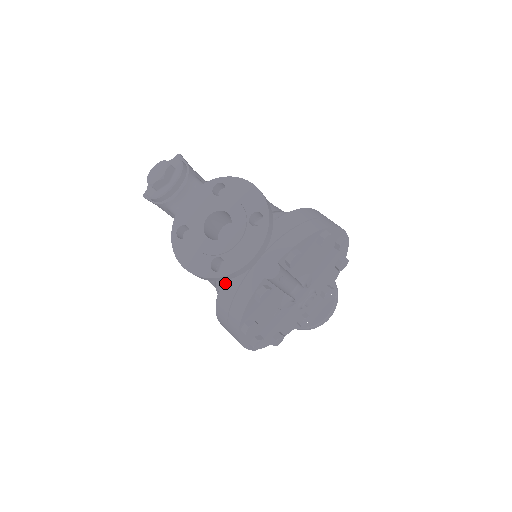
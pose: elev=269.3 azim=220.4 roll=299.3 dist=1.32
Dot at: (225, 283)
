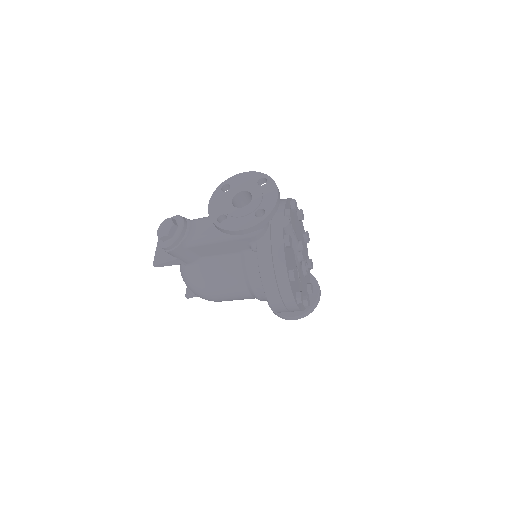
Dot at: (260, 253)
